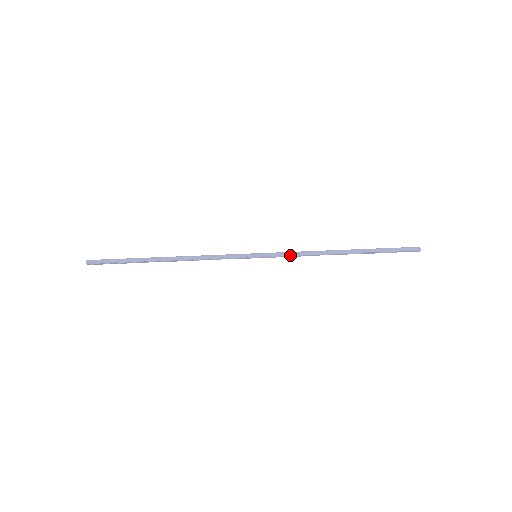
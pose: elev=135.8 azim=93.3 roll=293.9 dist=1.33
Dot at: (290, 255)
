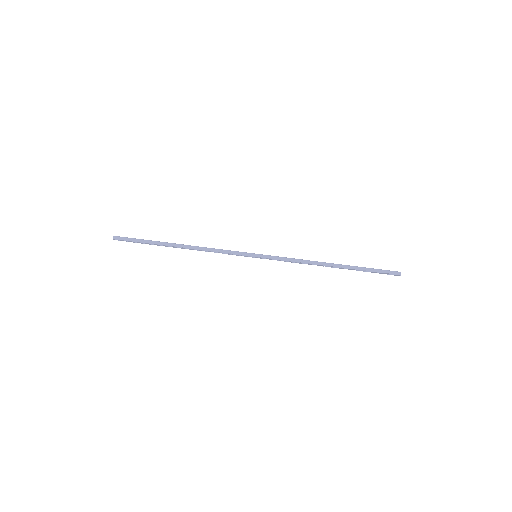
Dot at: (285, 260)
